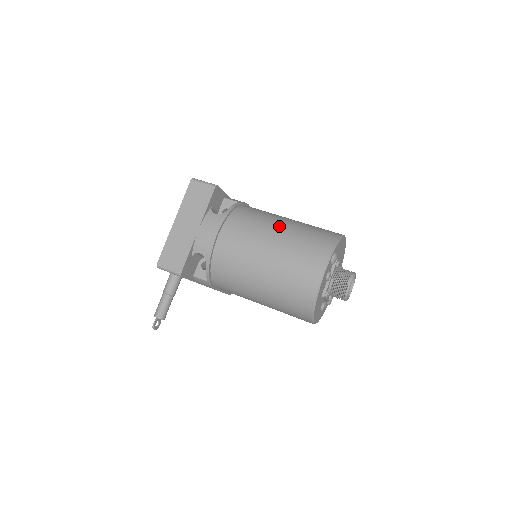
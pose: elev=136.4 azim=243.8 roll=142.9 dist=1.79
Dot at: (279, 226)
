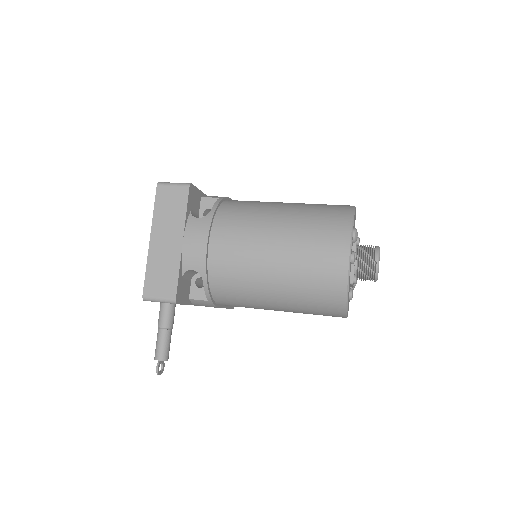
Dot at: (278, 214)
